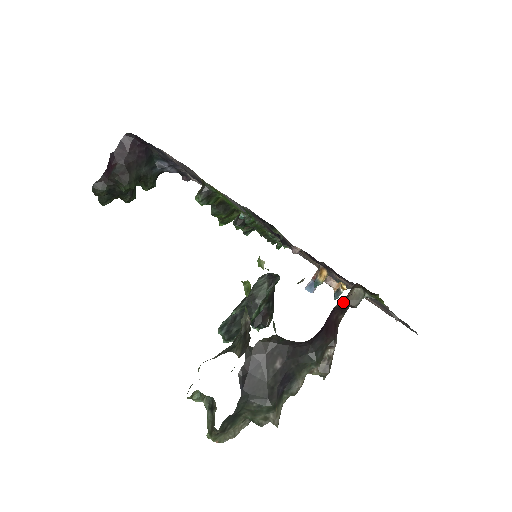
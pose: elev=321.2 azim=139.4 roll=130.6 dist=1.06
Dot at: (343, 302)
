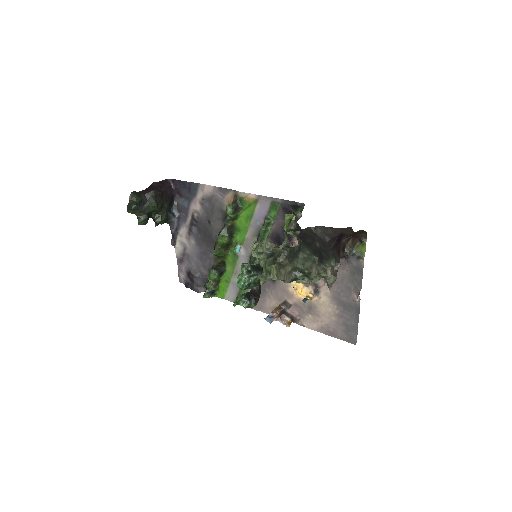
Dot at: (345, 242)
